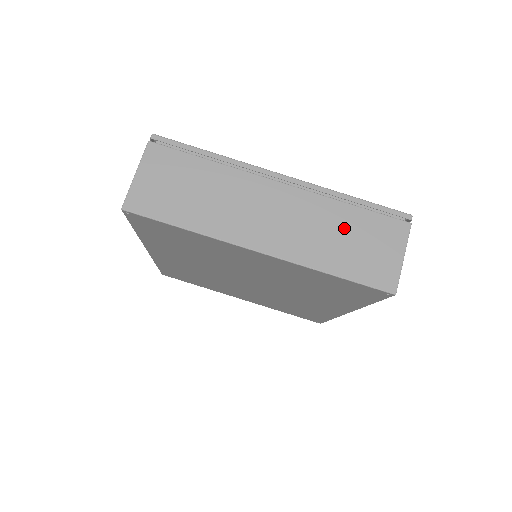
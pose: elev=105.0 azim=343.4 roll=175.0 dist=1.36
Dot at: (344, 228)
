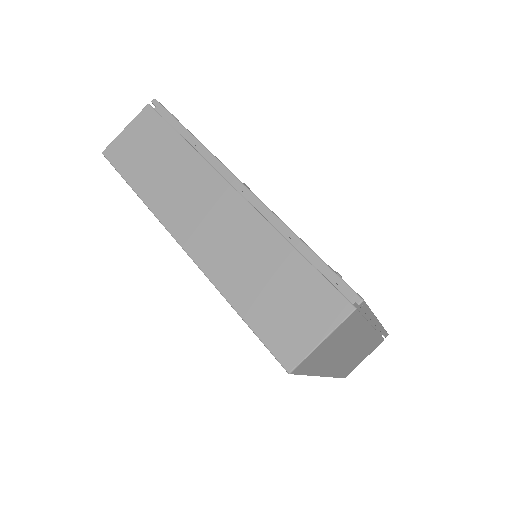
Dot at: (365, 350)
